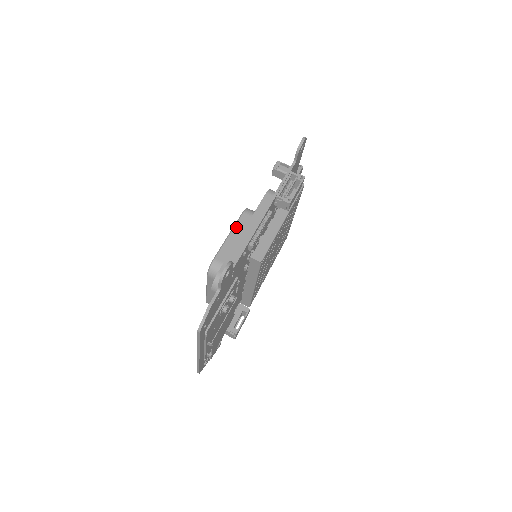
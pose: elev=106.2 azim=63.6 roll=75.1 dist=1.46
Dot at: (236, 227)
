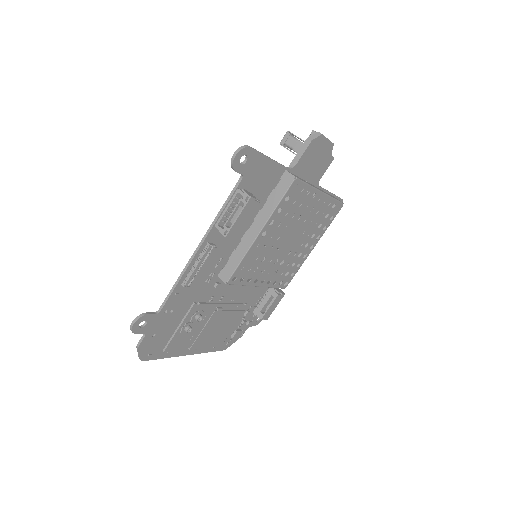
Dot at: occluded
